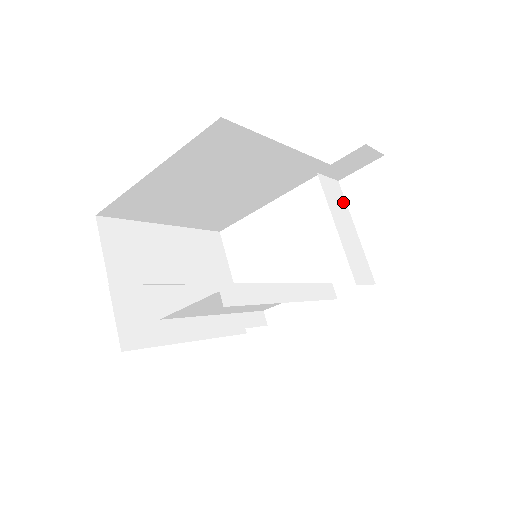
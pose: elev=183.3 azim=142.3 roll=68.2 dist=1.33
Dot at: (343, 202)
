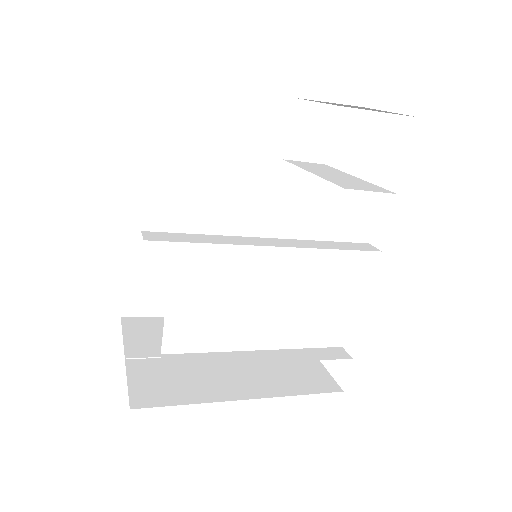
Dot at: (331, 169)
